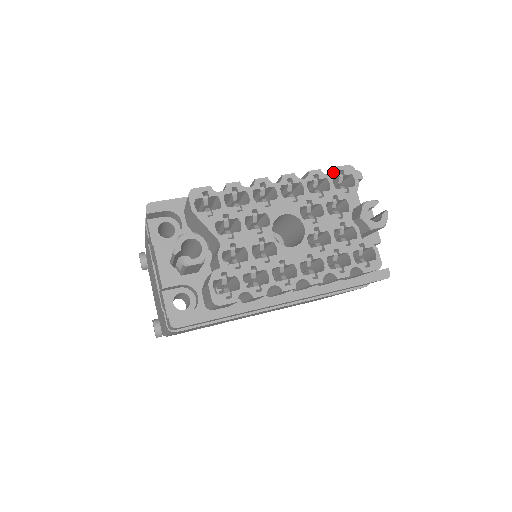
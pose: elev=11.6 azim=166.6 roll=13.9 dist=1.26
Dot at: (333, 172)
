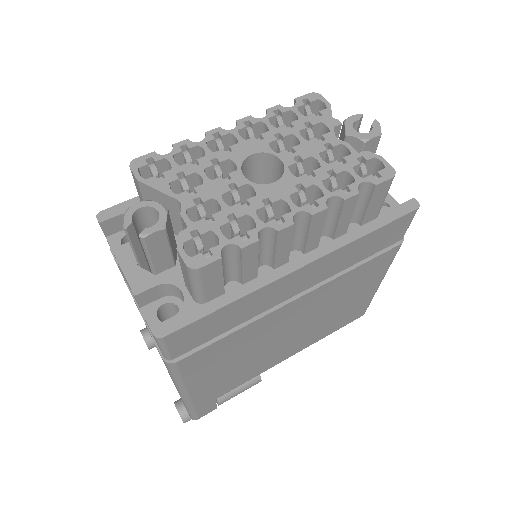
Dot at: (295, 103)
